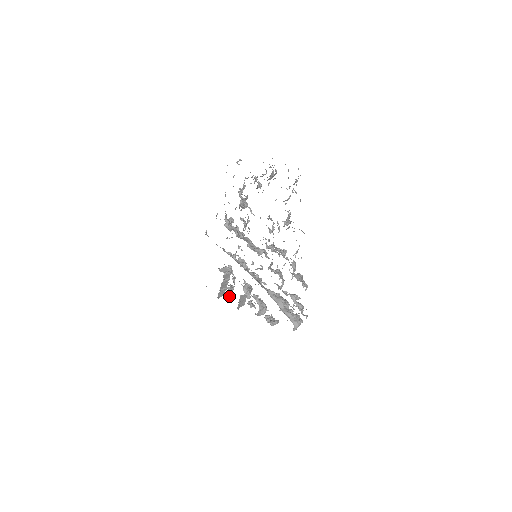
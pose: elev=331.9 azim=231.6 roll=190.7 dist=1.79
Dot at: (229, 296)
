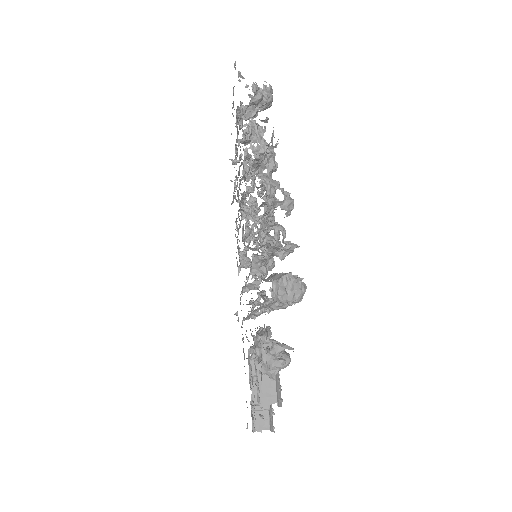
Dot at: occluded
